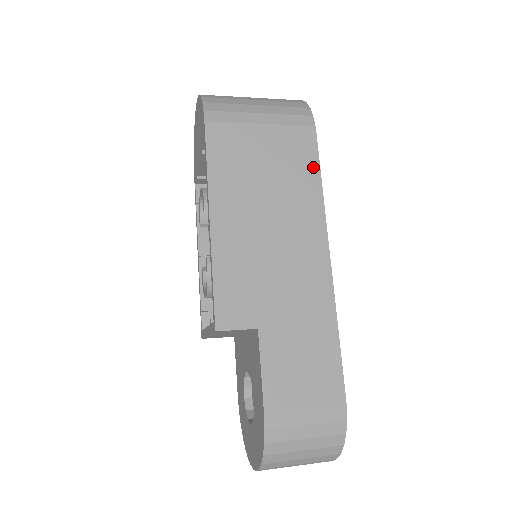
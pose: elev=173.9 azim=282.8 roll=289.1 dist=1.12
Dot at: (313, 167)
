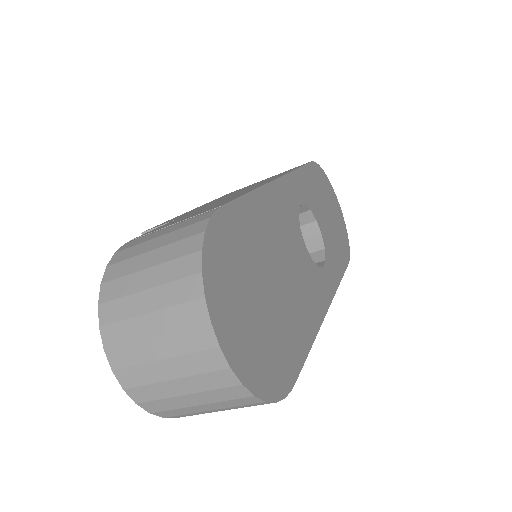
Dot at: occluded
